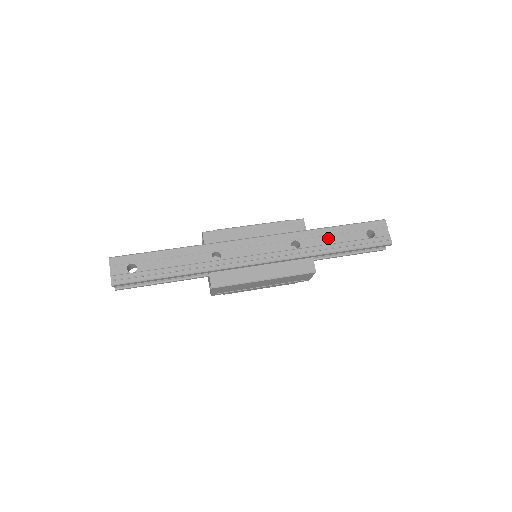
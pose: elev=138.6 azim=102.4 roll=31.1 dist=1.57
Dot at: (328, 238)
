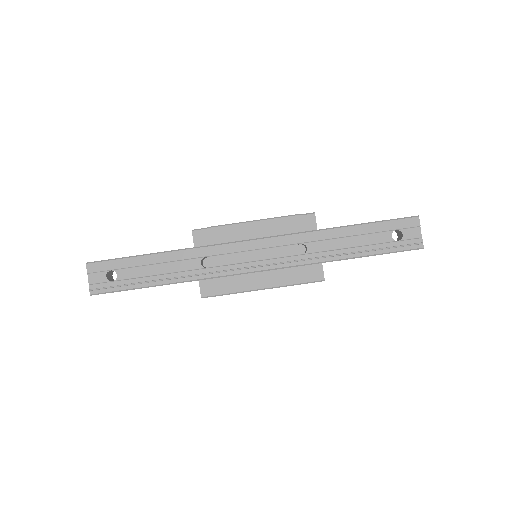
Dot at: (342, 241)
